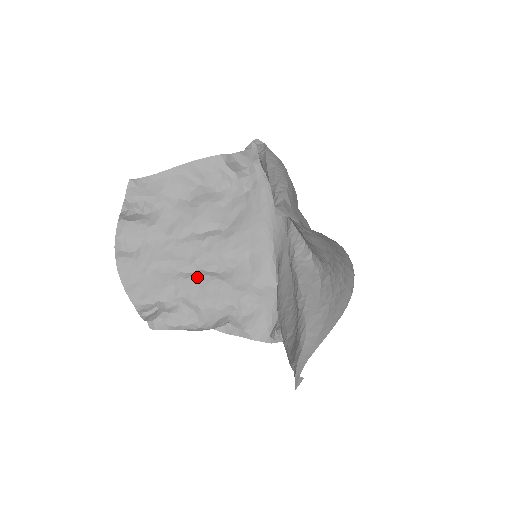
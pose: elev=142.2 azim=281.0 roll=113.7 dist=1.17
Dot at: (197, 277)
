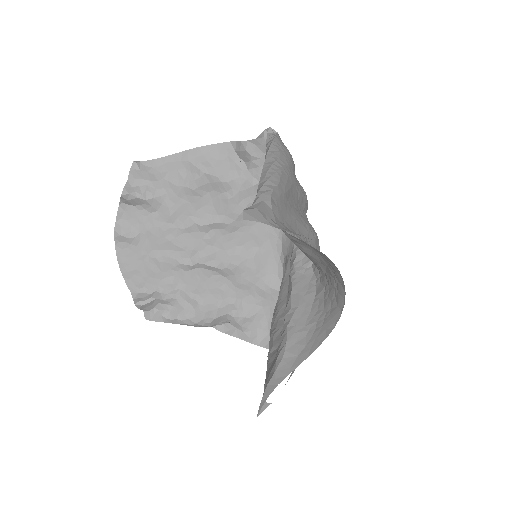
Dot at: (198, 271)
